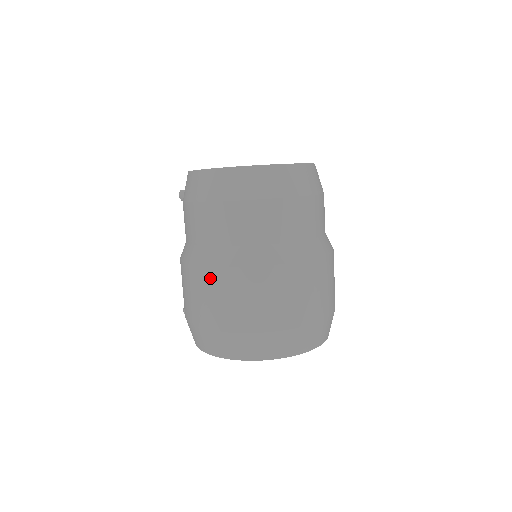
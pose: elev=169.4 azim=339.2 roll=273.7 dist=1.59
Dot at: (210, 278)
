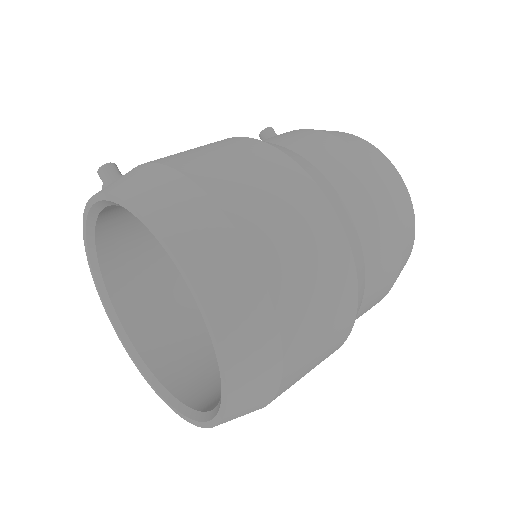
Dot at: (300, 184)
